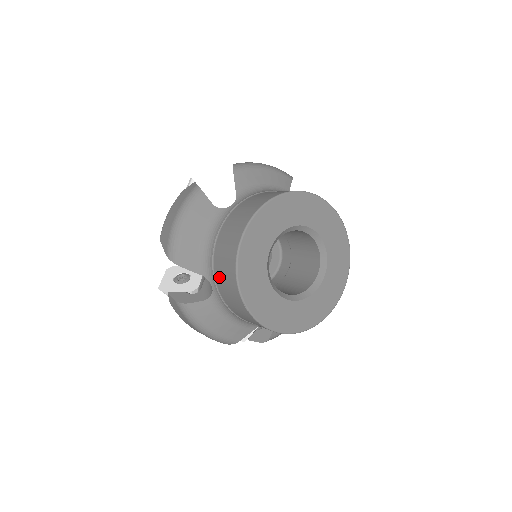
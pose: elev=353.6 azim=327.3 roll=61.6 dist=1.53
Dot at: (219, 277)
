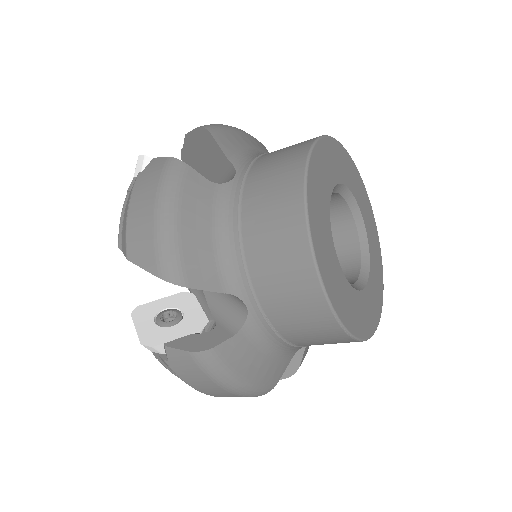
Dot at: (266, 284)
